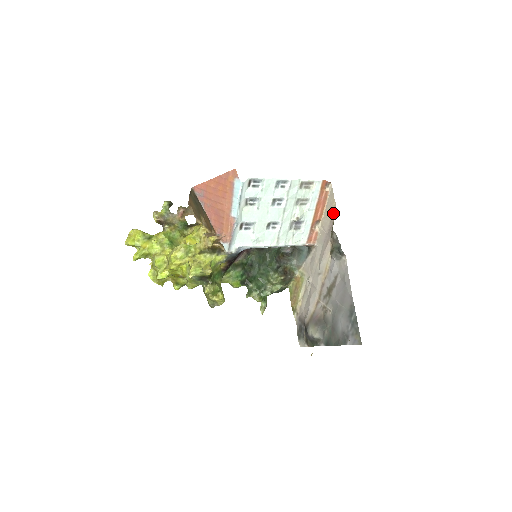
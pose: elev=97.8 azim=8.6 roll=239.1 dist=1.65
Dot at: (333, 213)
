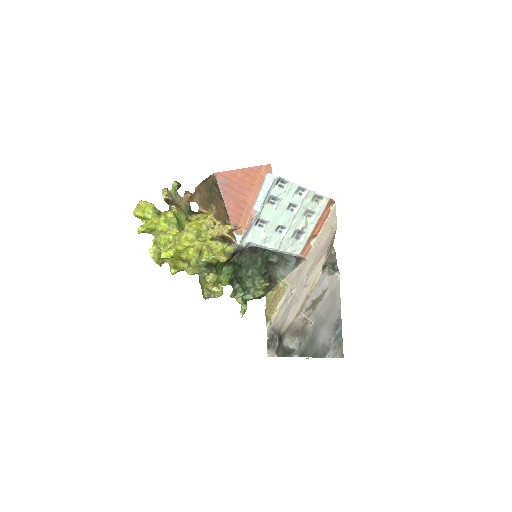
Dot at: (333, 231)
